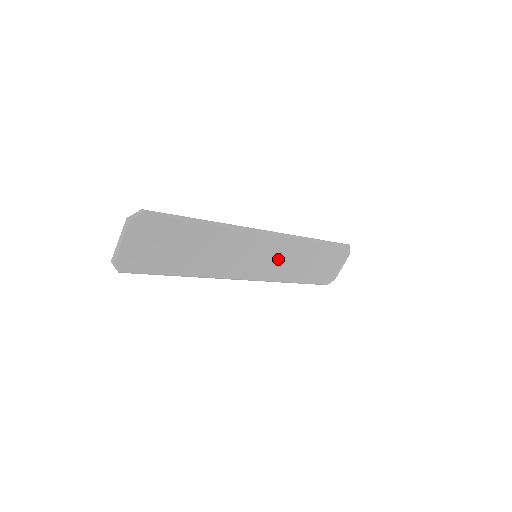
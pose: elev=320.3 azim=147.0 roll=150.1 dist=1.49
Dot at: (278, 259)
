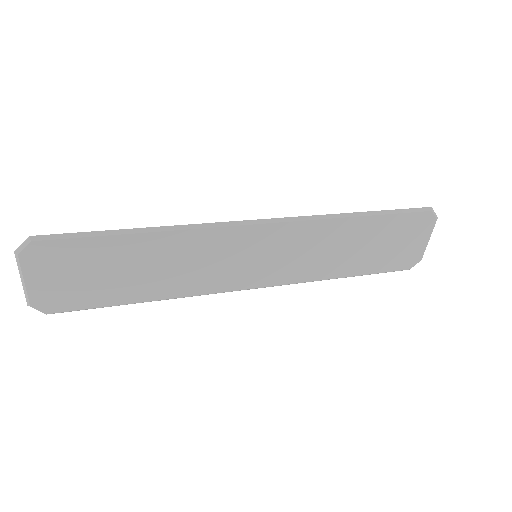
Dot at: (297, 253)
